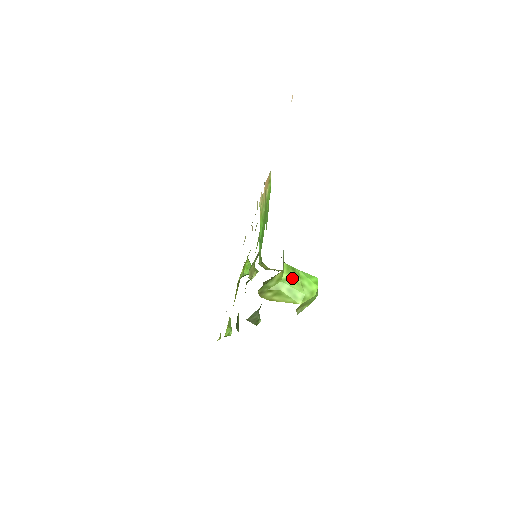
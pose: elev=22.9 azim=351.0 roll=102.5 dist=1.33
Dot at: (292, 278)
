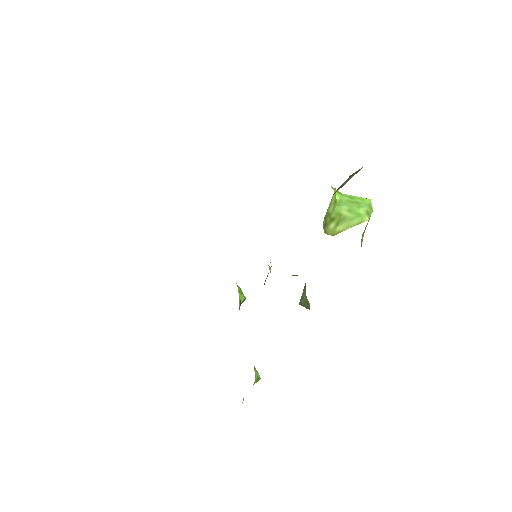
Dot at: (344, 199)
